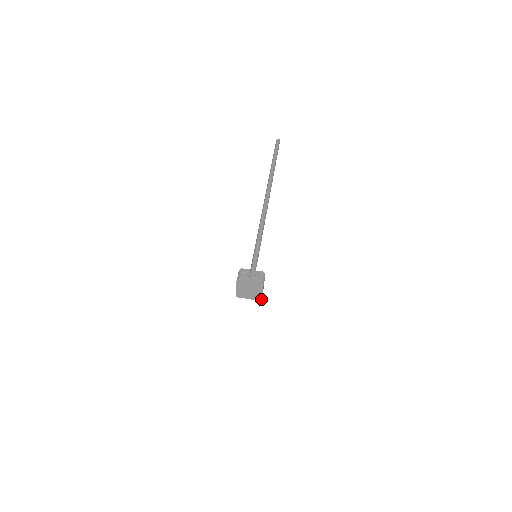
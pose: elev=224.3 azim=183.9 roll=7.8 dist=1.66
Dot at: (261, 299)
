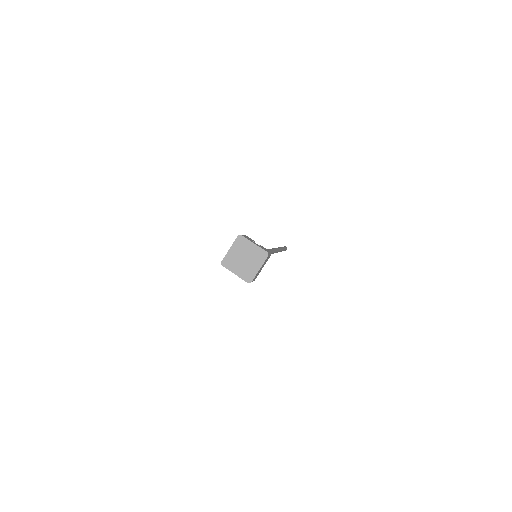
Dot at: (251, 281)
